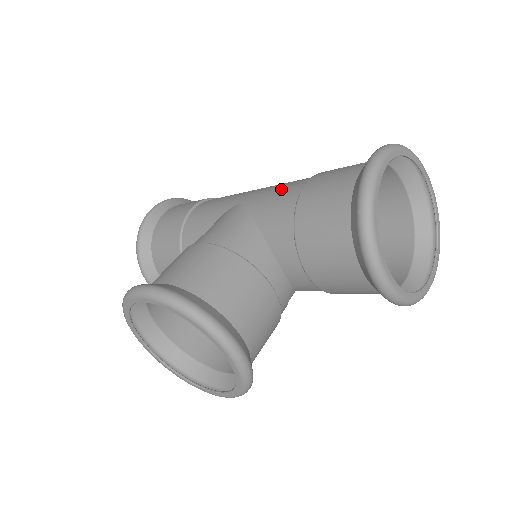
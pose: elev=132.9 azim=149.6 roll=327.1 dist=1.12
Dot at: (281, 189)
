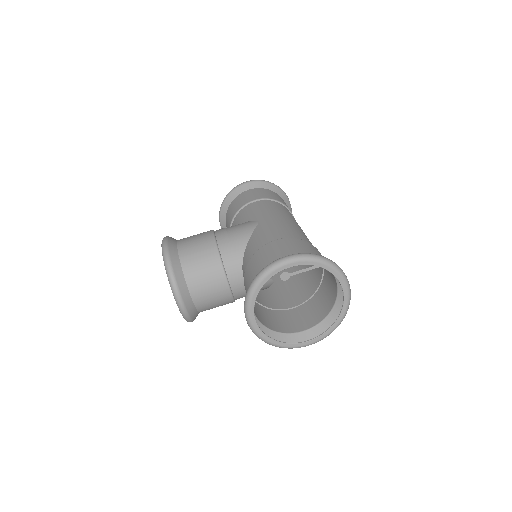
Dot at: (272, 232)
